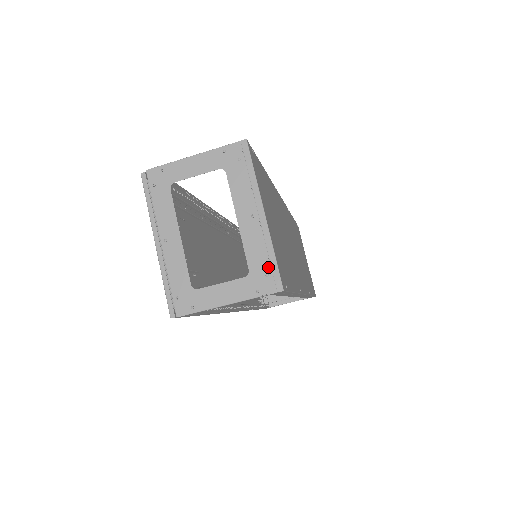
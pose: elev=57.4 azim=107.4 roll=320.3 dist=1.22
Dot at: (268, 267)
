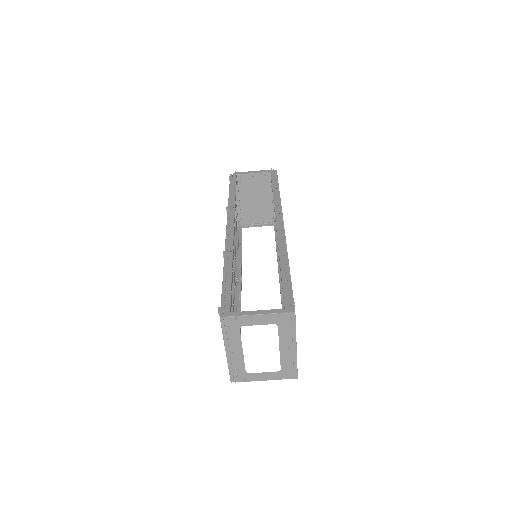
Dot at: (292, 369)
